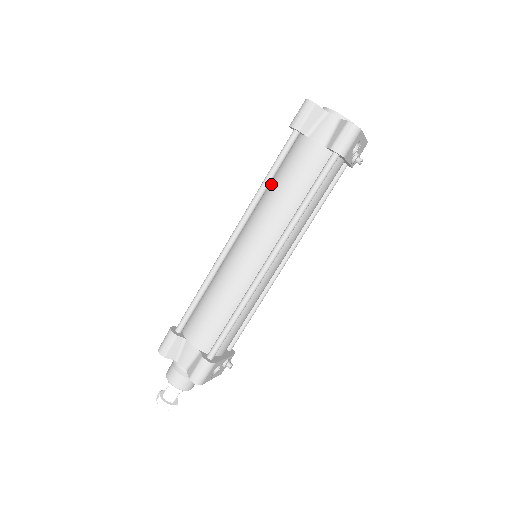
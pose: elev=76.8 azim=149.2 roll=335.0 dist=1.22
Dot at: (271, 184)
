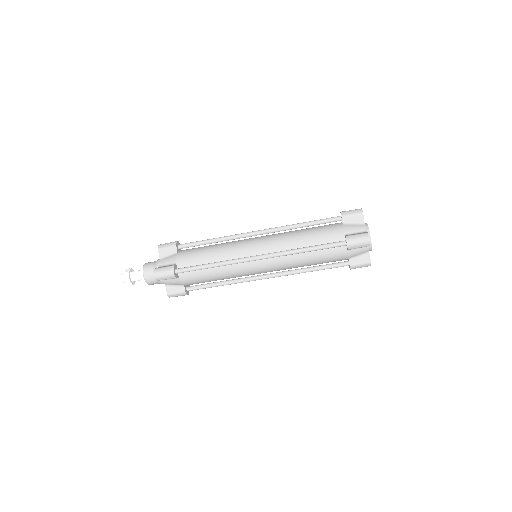
Dot at: occluded
